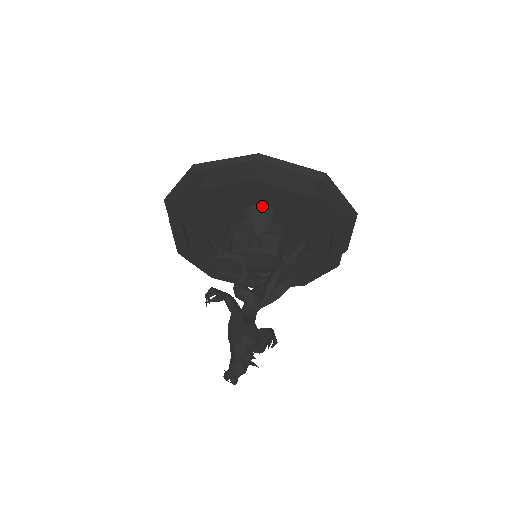
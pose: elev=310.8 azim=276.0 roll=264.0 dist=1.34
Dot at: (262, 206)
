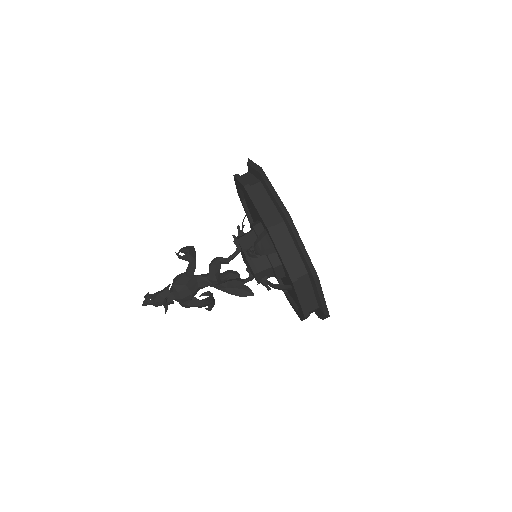
Dot at: occluded
